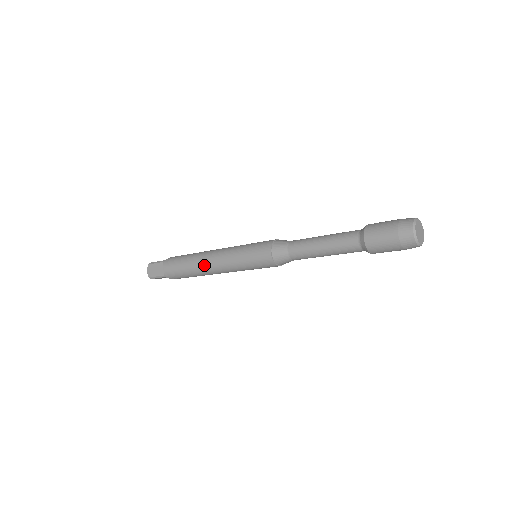
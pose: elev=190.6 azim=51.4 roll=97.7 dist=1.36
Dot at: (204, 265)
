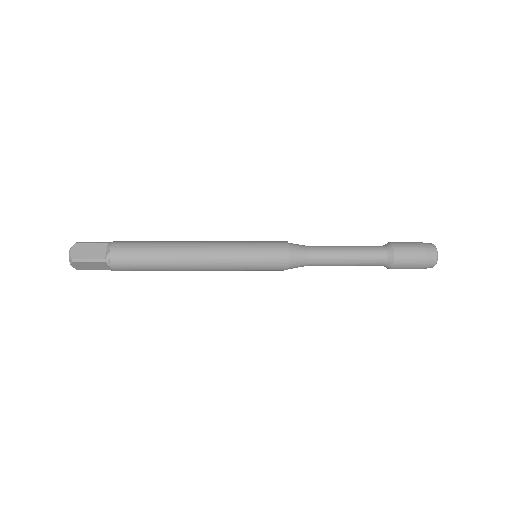
Dot at: occluded
